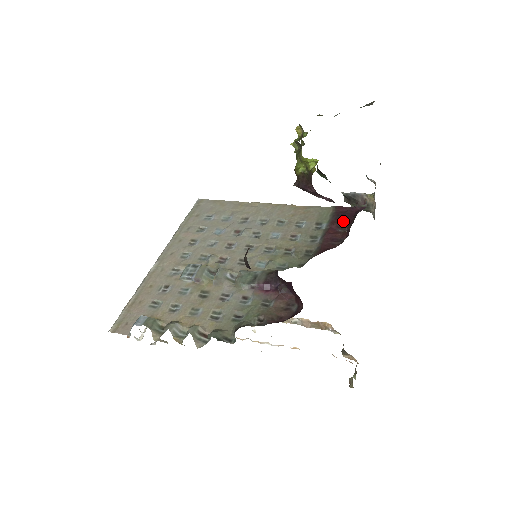
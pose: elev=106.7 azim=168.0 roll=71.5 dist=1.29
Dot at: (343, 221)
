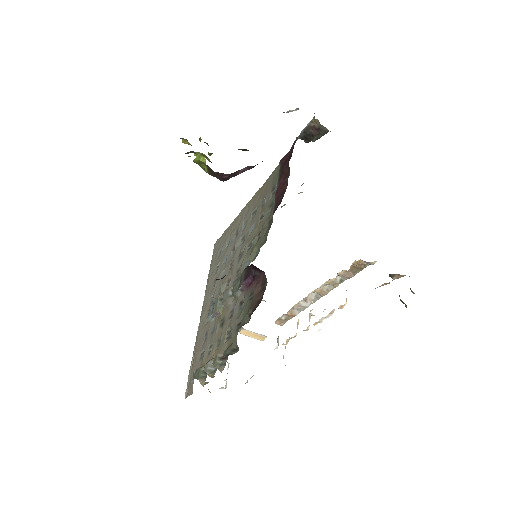
Dot at: (285, 169)
